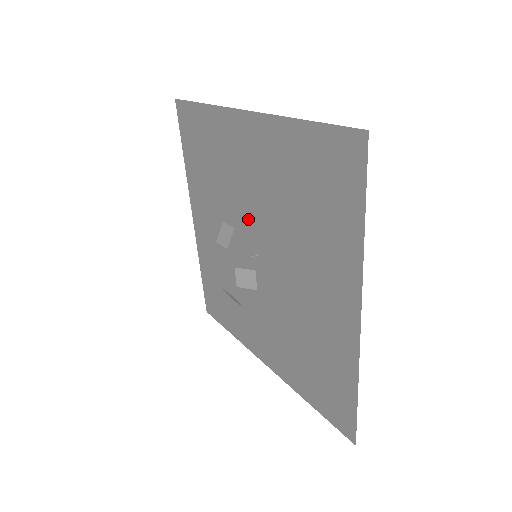
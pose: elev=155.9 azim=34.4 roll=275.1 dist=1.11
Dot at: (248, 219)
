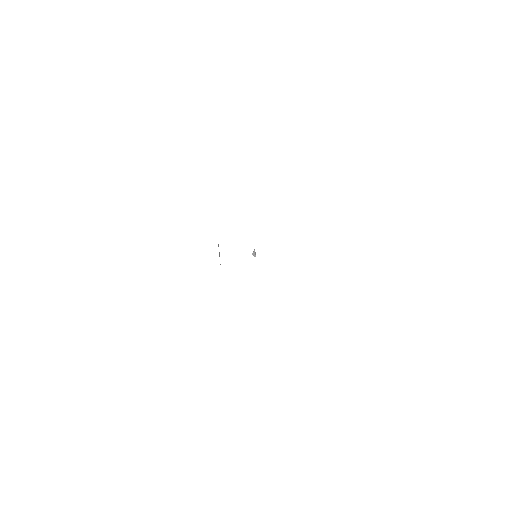
Dot at: occluded
